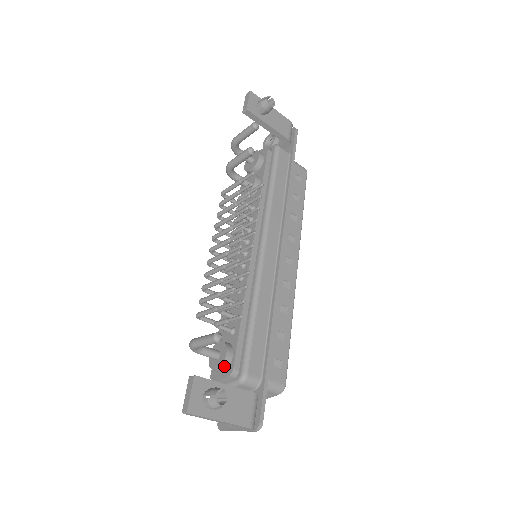
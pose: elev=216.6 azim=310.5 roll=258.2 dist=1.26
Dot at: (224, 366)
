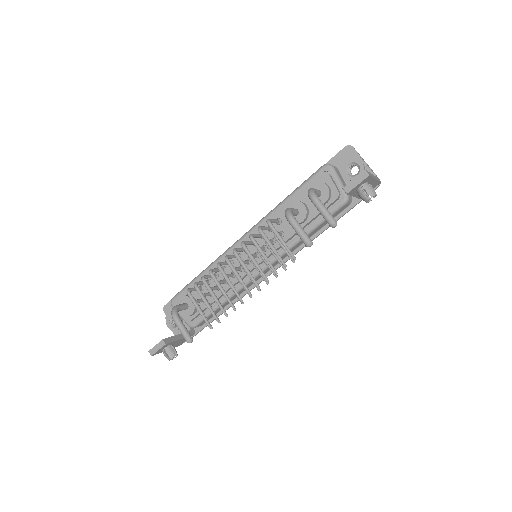
Dot at: (186, 316)
